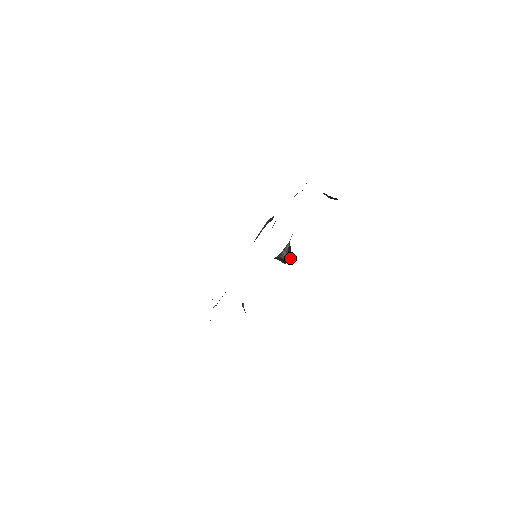
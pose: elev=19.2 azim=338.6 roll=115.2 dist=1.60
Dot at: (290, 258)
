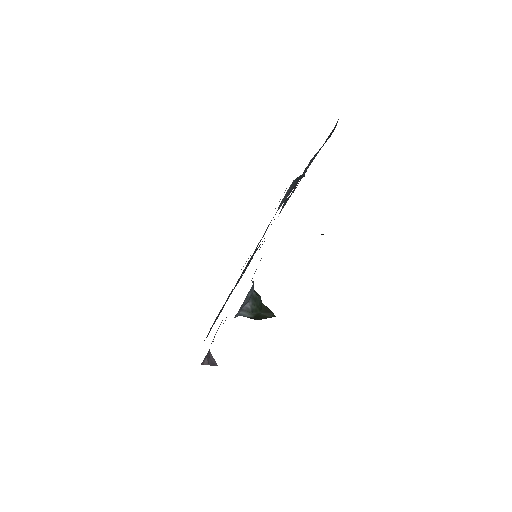
Dot at: (261, 314)
